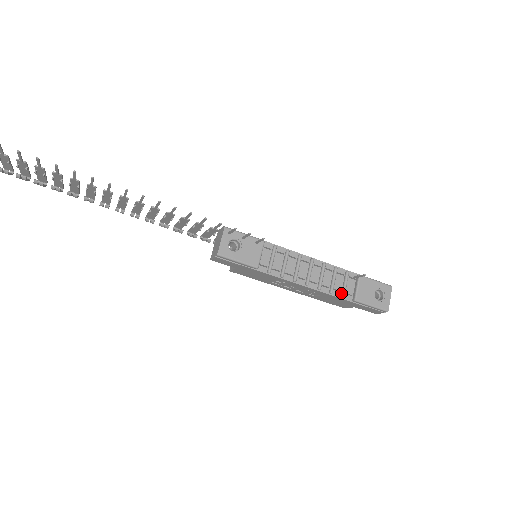
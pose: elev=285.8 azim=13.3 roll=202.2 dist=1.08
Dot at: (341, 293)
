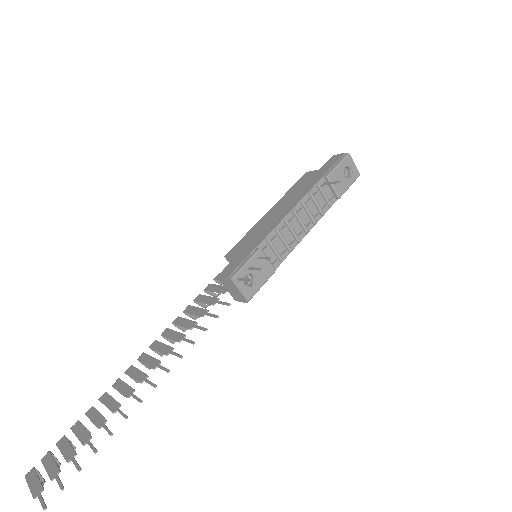
Dot at: (327, 205)
